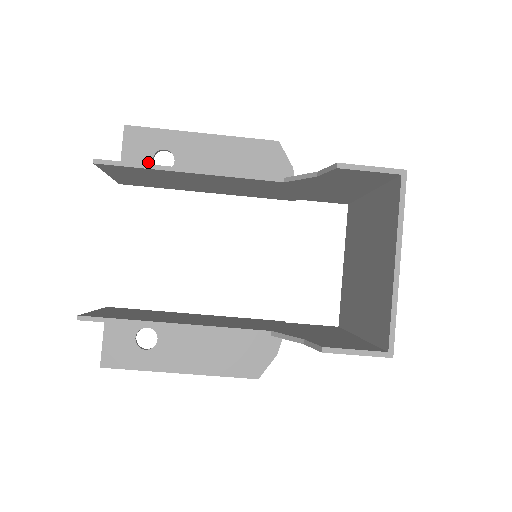
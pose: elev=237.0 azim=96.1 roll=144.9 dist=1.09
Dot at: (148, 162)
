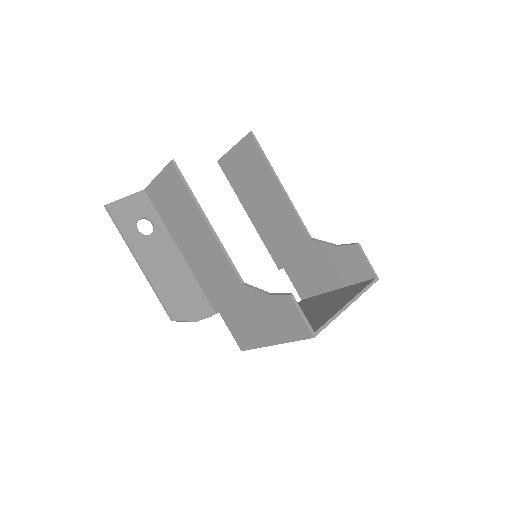
Dot at: occluded
